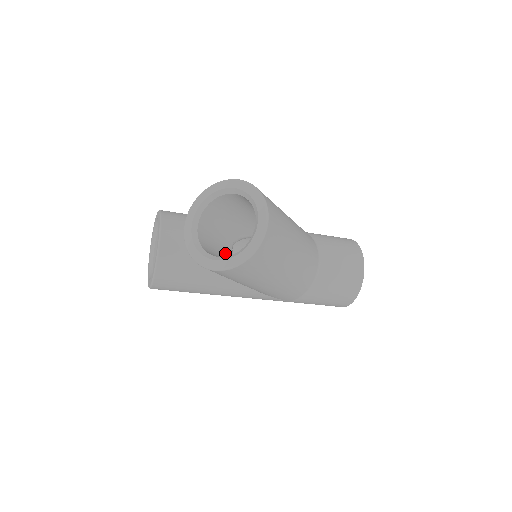
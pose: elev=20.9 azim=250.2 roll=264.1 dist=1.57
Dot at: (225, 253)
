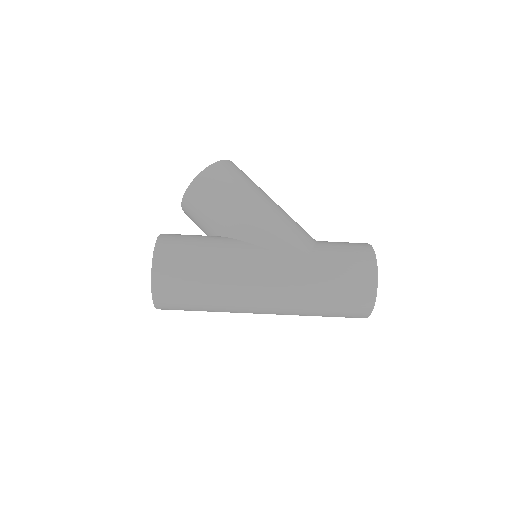
Dot at: occluded
